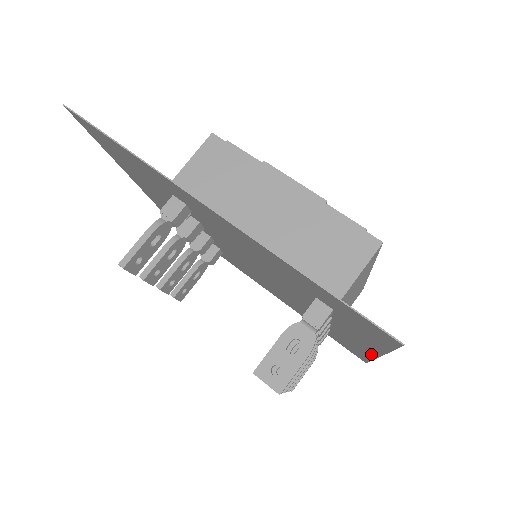
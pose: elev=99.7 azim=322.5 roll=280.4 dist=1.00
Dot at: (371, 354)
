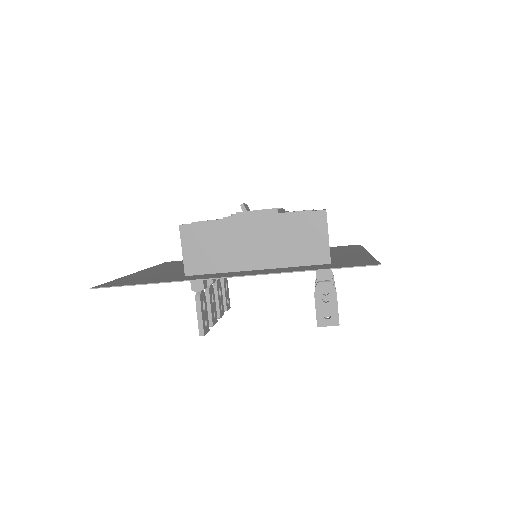
Dot at: occluded
